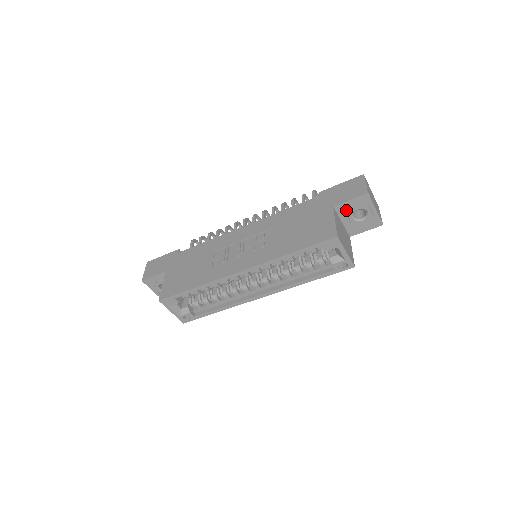
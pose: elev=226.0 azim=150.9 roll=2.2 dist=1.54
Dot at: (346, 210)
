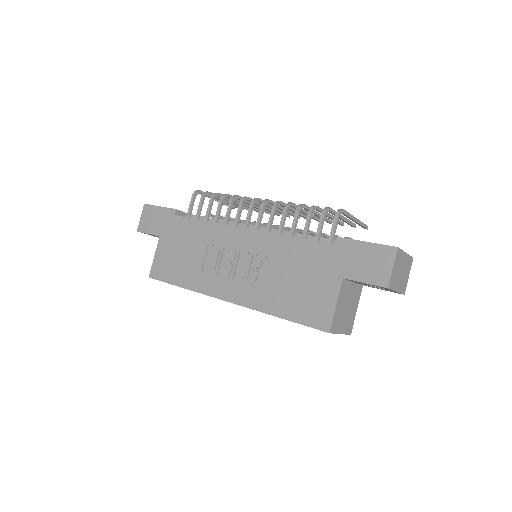
Dot at: (359, 282)
